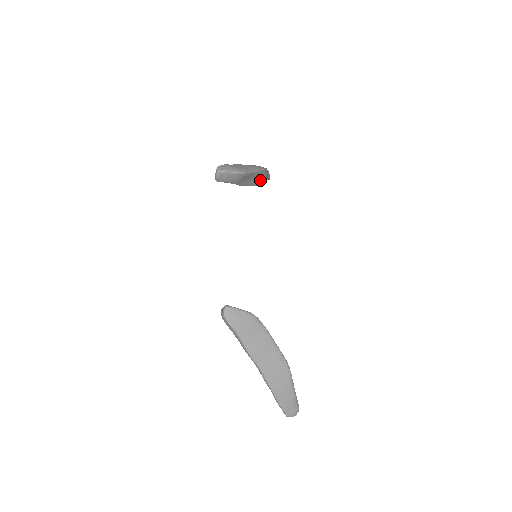
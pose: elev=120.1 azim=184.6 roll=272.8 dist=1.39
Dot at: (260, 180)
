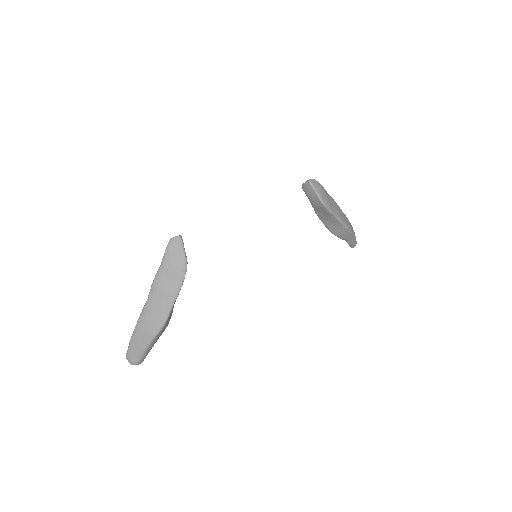
Dot at: (336, 231)
